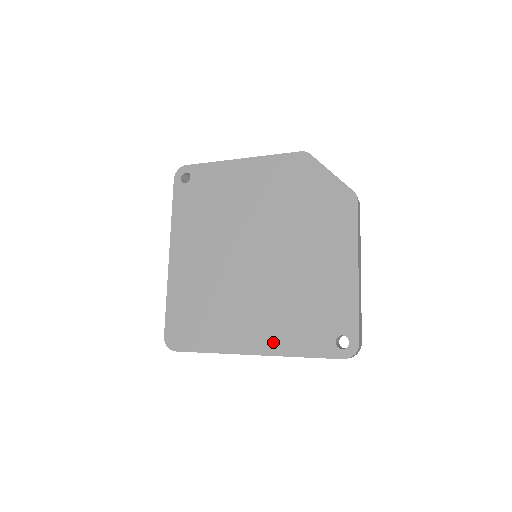
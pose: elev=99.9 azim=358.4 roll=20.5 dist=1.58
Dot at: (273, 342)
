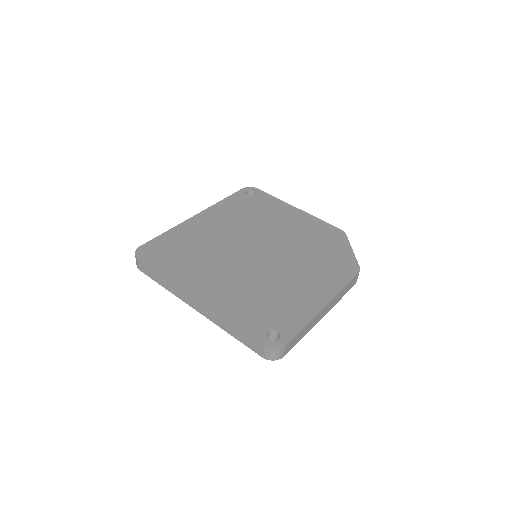
Dot at: (219, 301)
